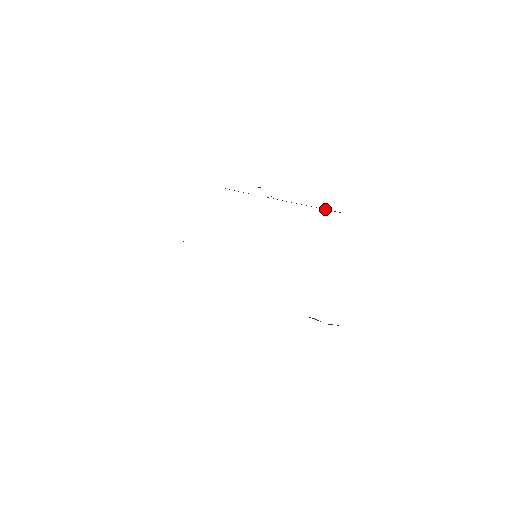
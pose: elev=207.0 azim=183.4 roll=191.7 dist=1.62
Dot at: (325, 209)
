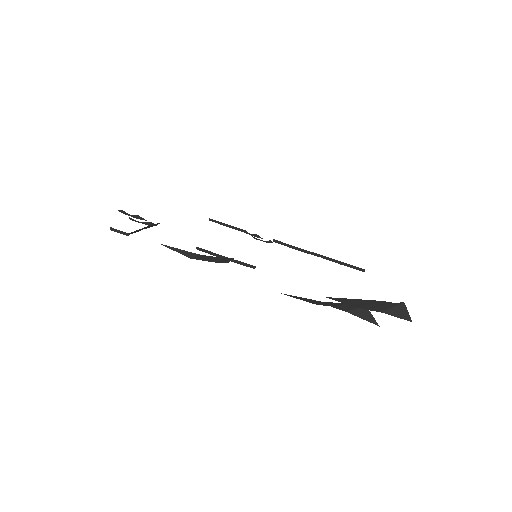
Dot at: occluded
